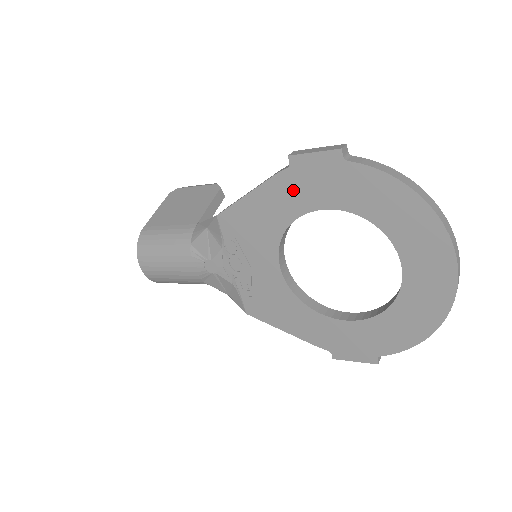
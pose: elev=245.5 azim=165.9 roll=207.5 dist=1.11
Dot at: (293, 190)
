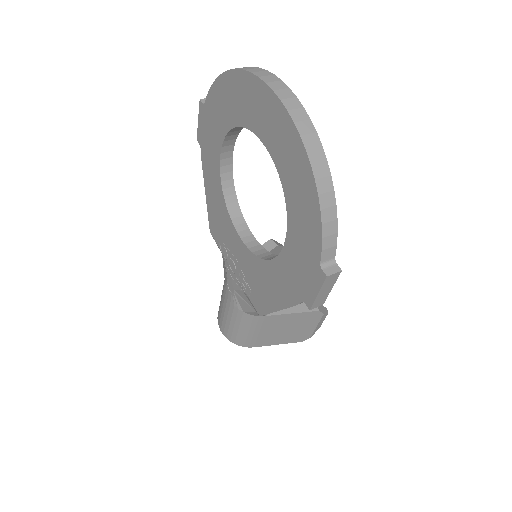
Dot at: (209, 161)
